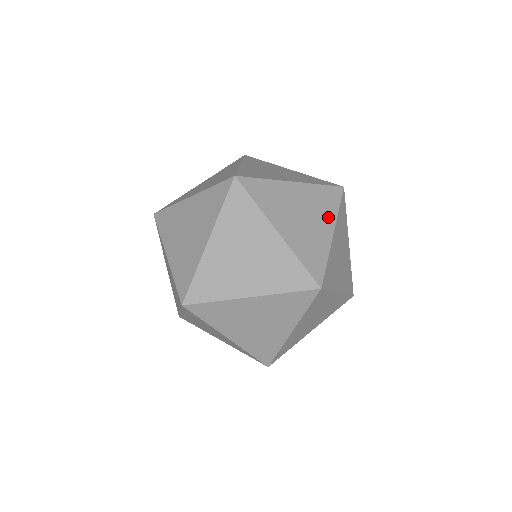
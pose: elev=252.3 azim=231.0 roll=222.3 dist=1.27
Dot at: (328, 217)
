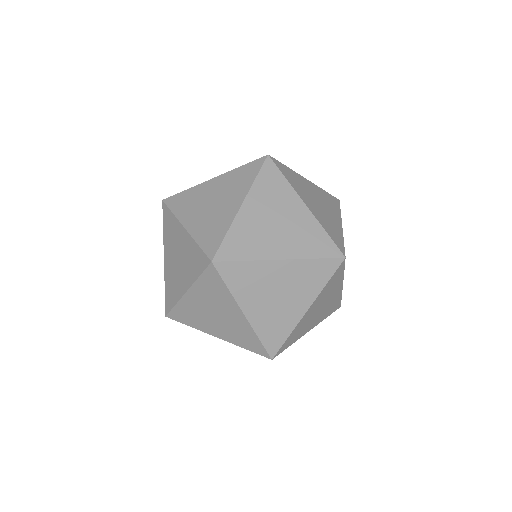
Dot at: (289, 197)
